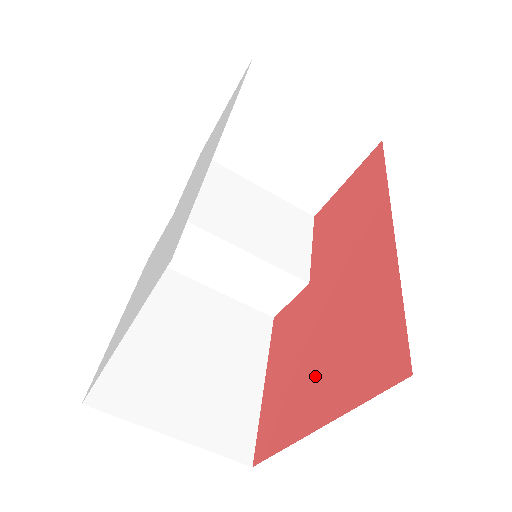
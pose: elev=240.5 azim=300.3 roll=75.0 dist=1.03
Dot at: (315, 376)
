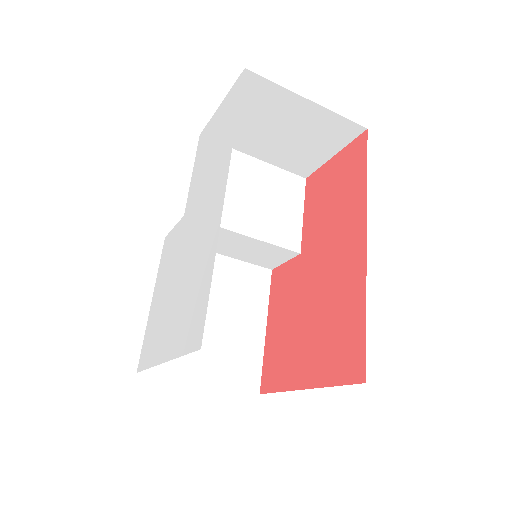
Dot at: (303, 346)
